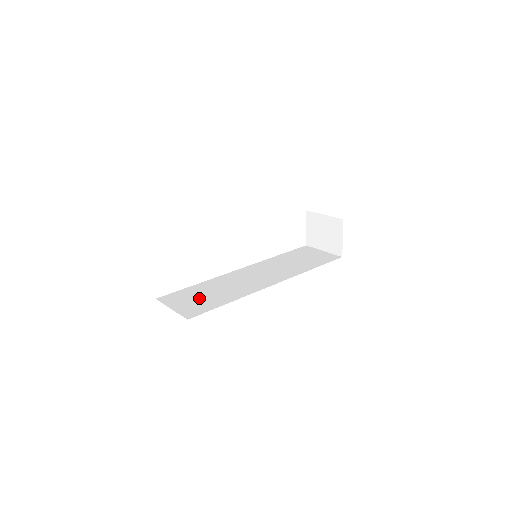
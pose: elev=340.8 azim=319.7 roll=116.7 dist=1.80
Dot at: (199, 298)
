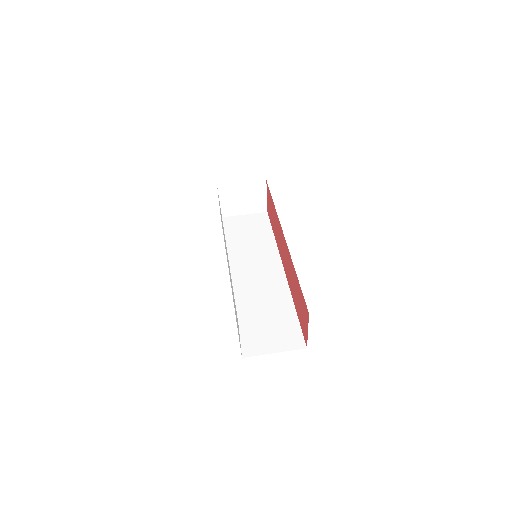
Dot at: (270, 326)
